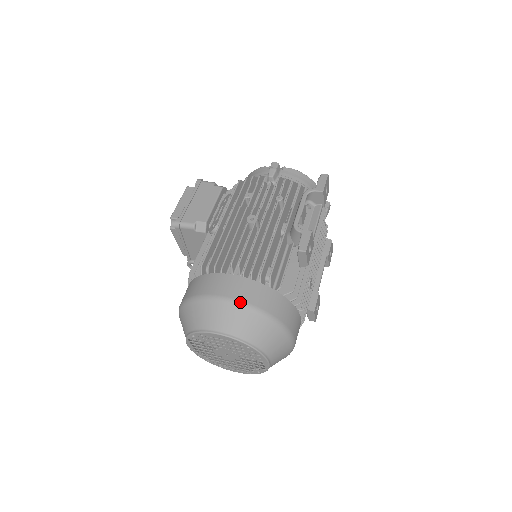
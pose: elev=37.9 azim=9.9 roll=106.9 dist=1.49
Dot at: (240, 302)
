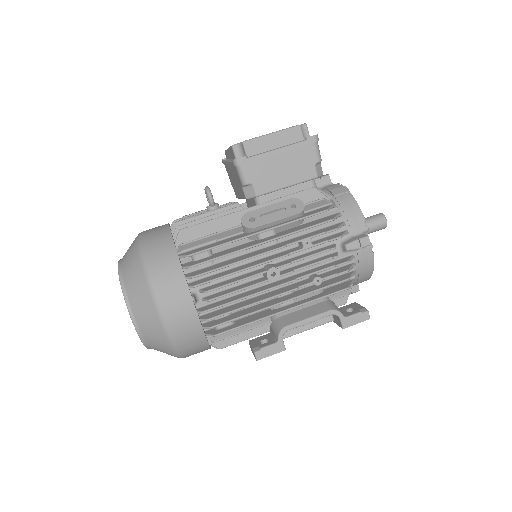
Dot at: (169, 331)
